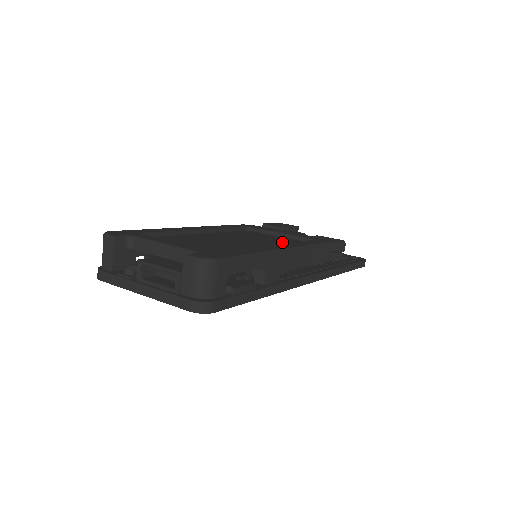
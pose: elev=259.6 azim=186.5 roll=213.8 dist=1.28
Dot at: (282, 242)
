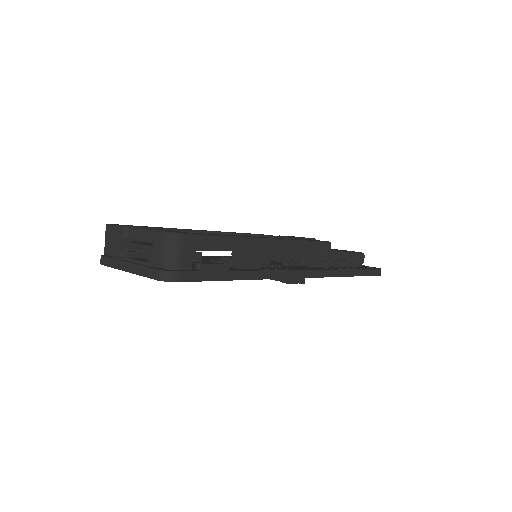
Dot at: occluded
